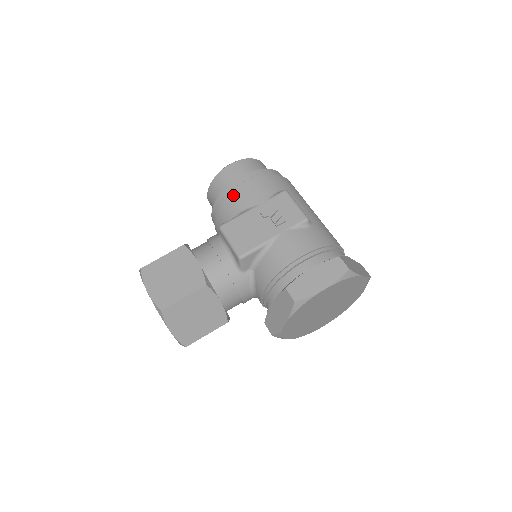
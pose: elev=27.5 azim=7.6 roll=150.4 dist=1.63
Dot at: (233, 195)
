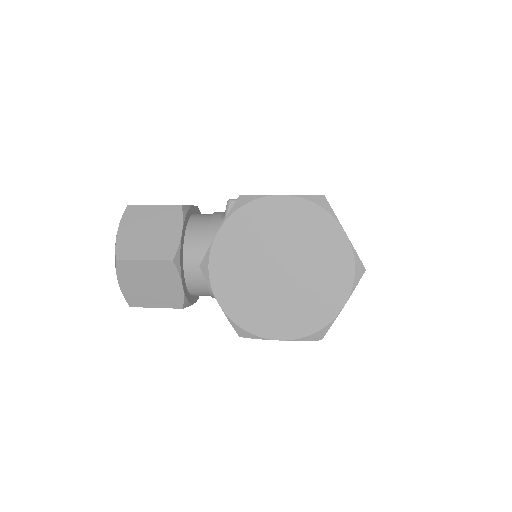
Dot at: occluded
